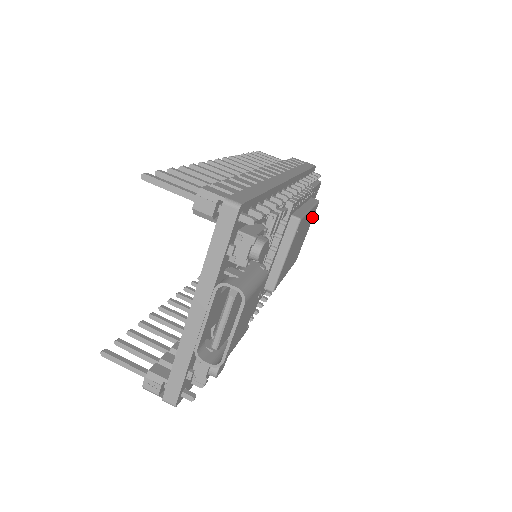
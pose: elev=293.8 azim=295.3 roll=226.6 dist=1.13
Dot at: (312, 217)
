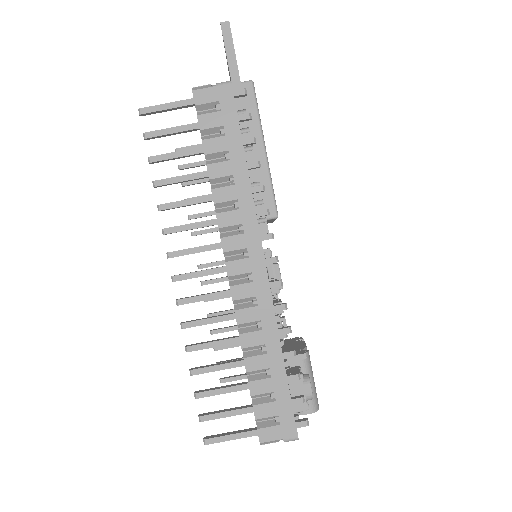
Dot at: occluded
